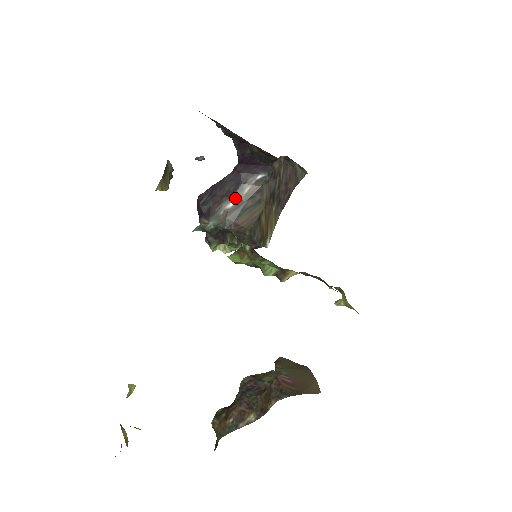
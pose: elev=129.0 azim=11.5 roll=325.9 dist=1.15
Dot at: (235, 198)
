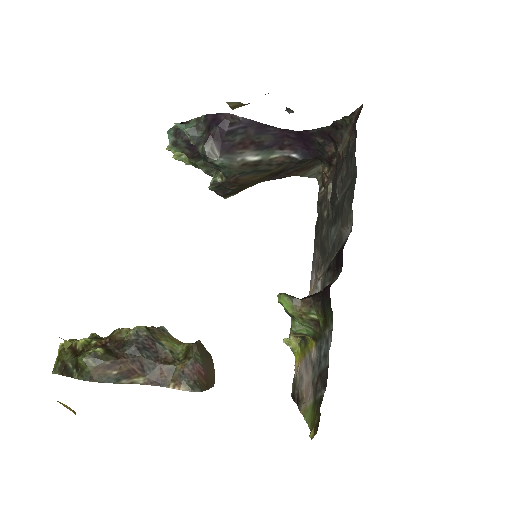
Dot at: (260, 155)
